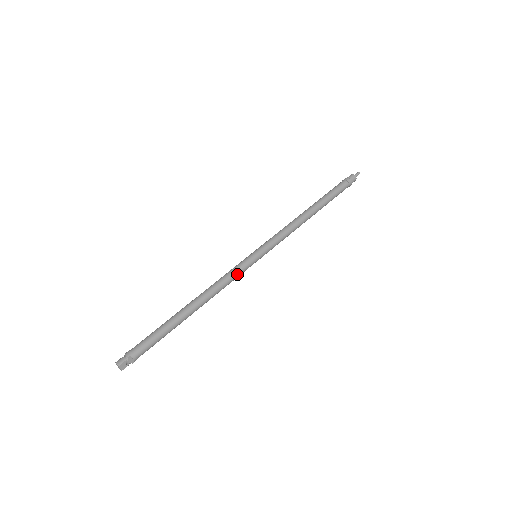
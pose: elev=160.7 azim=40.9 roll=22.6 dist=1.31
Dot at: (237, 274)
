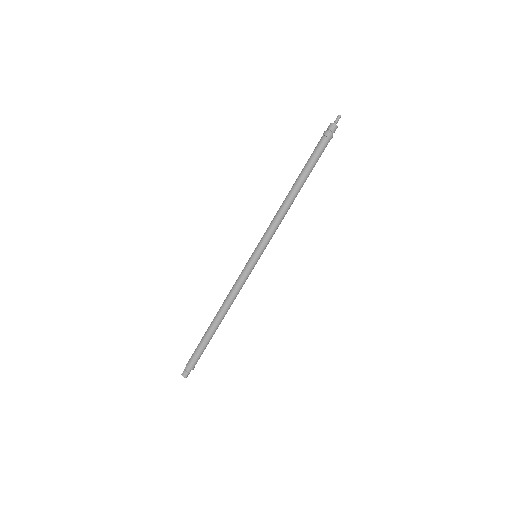
Dot at: (245, 281)
